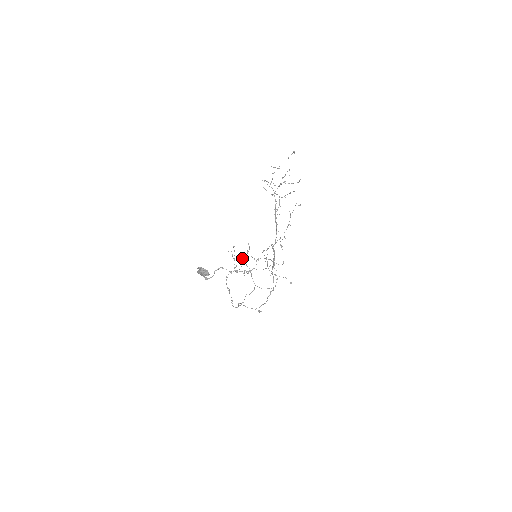
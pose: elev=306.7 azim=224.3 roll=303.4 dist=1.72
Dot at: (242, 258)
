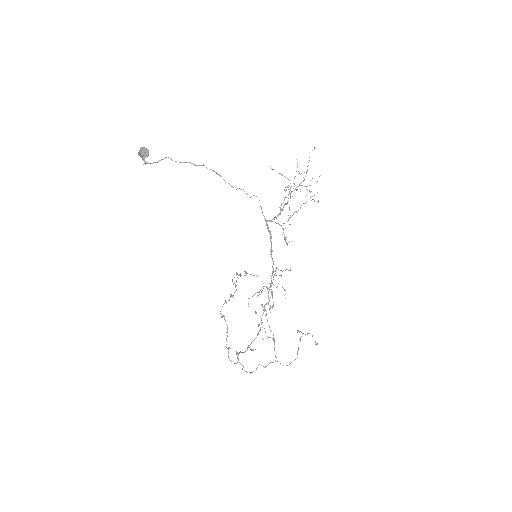
Dot at: (255, 293)
